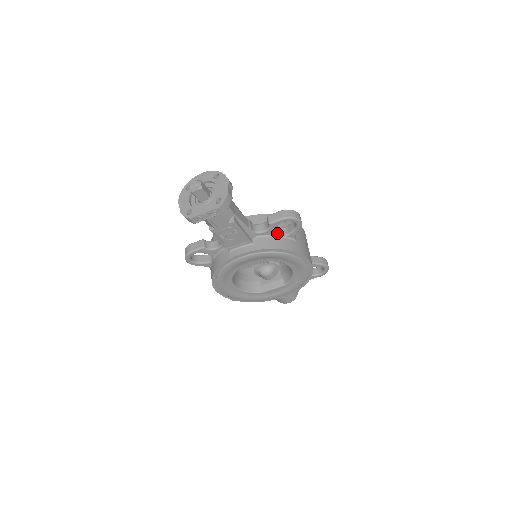
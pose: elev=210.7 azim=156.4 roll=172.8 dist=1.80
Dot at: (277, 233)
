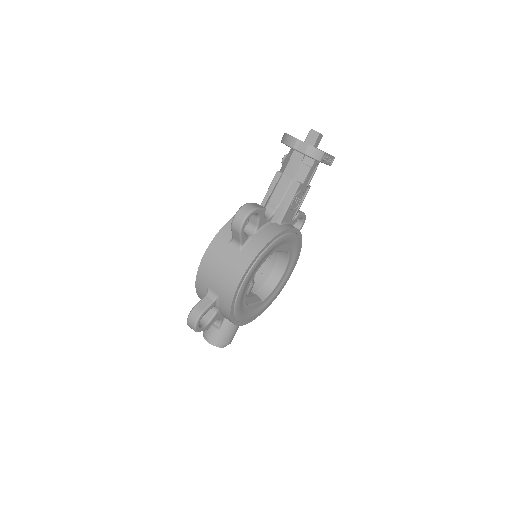
Dot at: occluded
